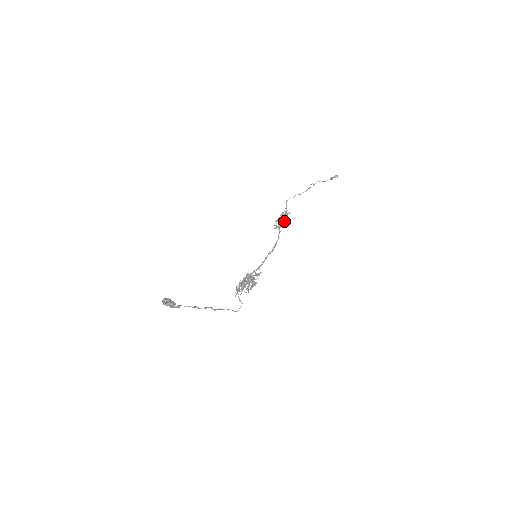
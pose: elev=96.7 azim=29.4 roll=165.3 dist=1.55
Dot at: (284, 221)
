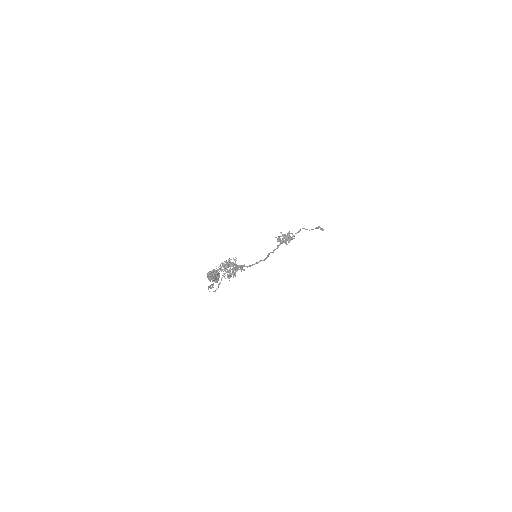
Dot at: occluded
